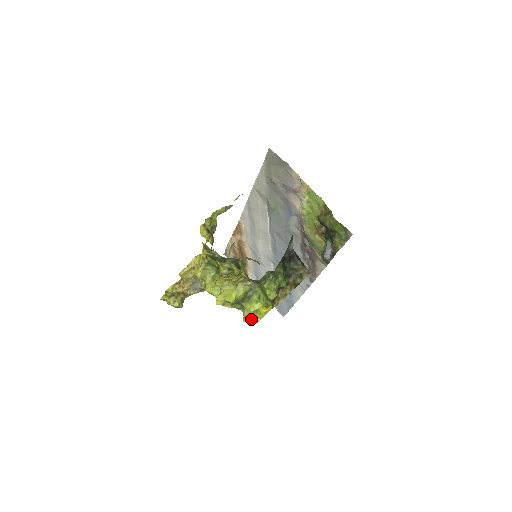
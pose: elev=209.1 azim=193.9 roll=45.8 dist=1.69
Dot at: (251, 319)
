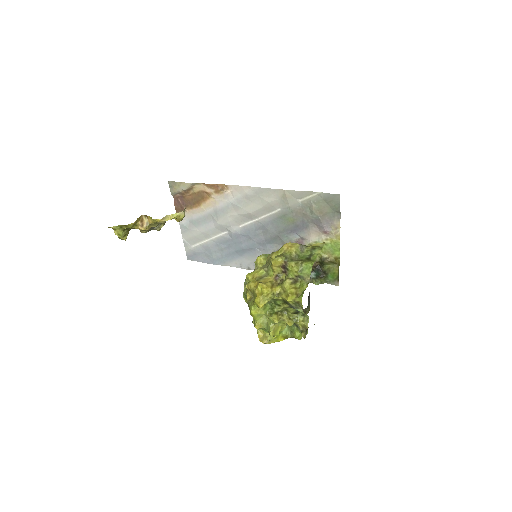
Dot at: (268, 342)
